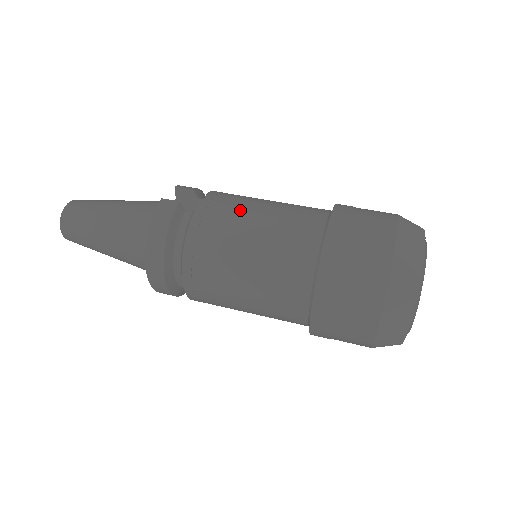
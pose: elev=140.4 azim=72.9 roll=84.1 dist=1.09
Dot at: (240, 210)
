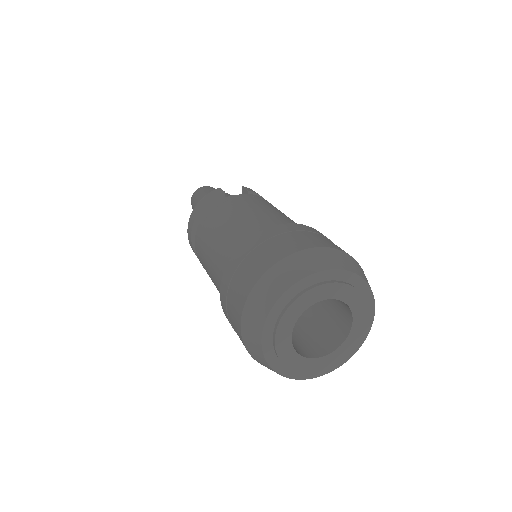
Dot at: (243, 206)
